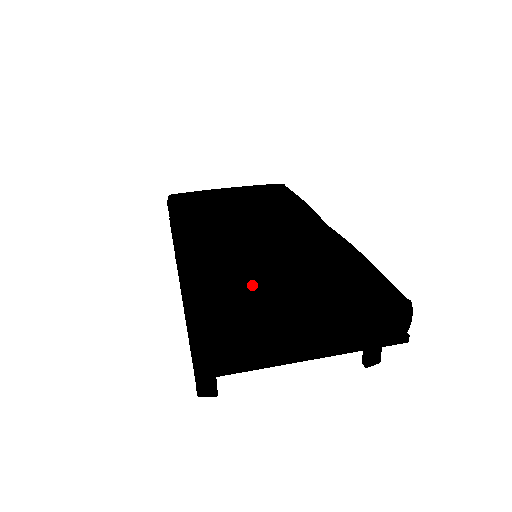
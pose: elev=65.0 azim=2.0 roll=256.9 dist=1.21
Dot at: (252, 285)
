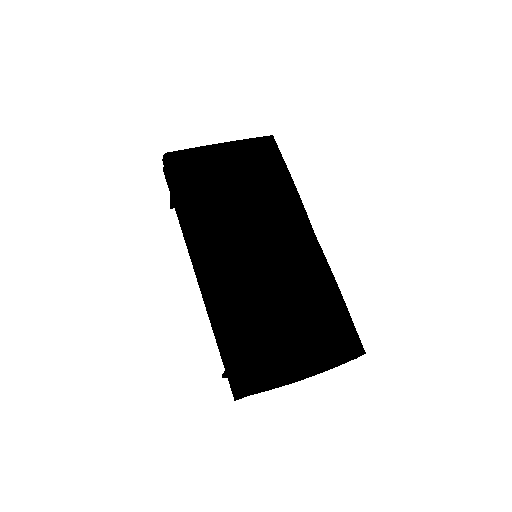
Dot at: (270, 340)
